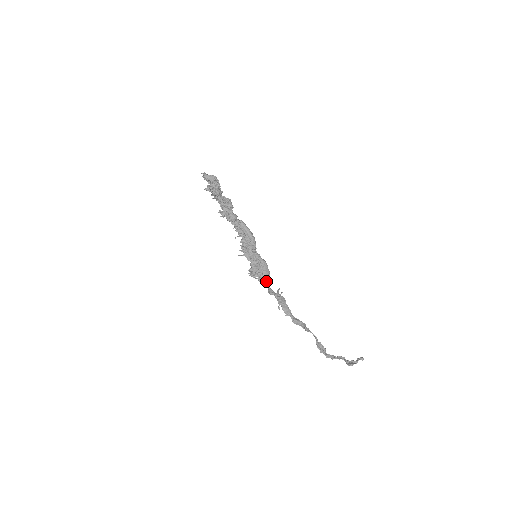
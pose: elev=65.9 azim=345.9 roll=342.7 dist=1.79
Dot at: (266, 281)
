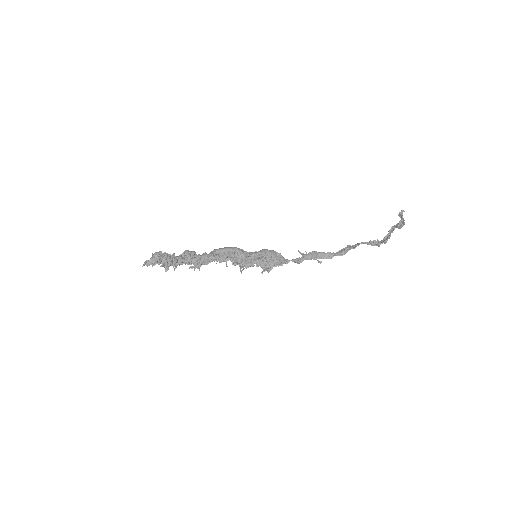
Dot at: (283, 260)
